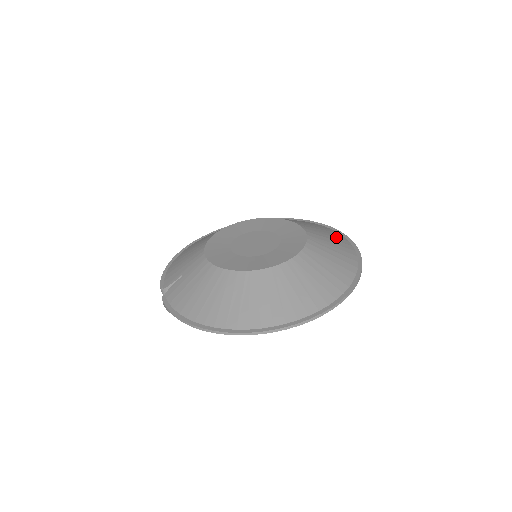
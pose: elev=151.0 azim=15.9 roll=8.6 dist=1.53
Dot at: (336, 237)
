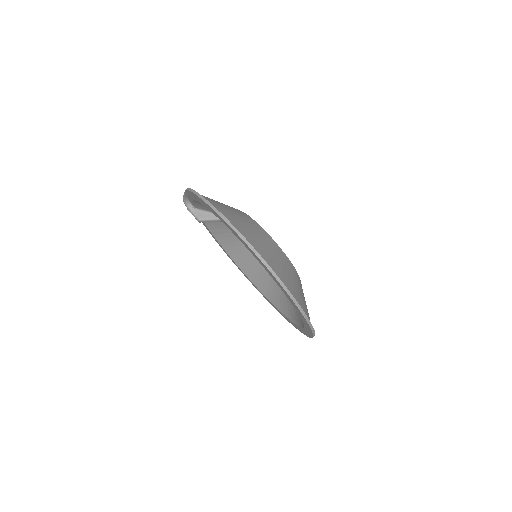
Dot at: occluded
